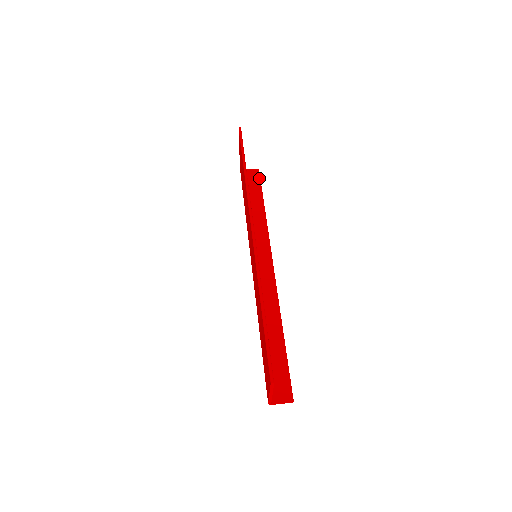
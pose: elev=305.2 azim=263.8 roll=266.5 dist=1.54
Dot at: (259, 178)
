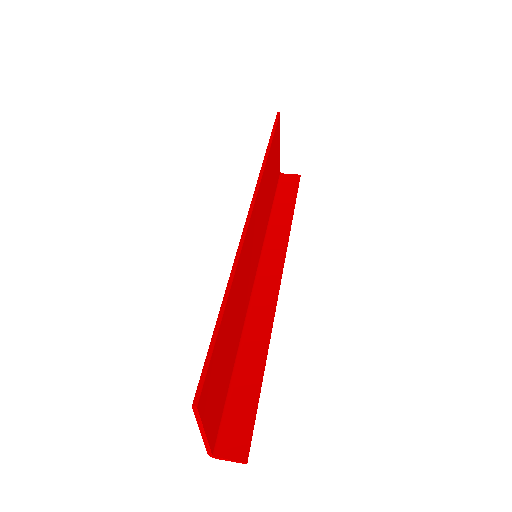
Dot at: (297, 184)
